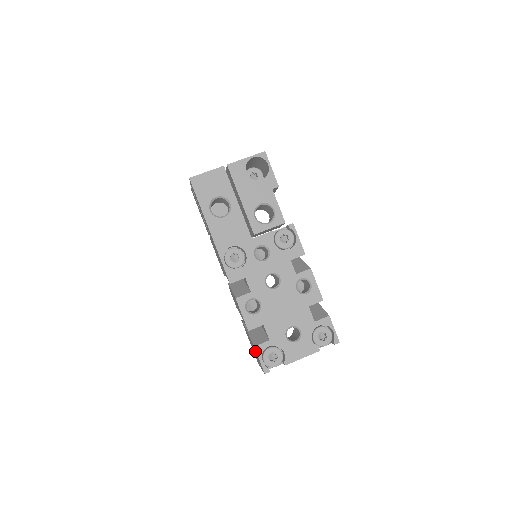
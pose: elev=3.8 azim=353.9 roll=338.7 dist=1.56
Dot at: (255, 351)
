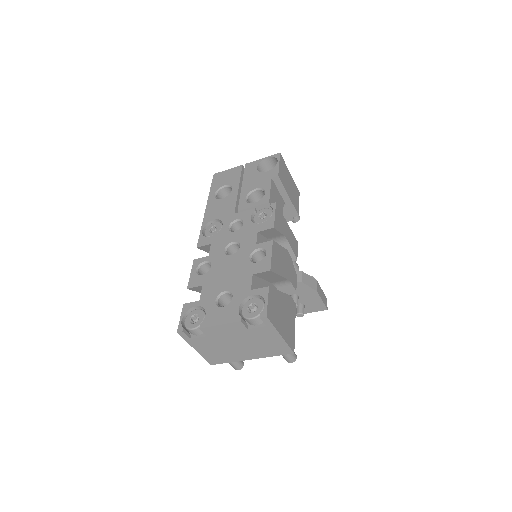
Dot at: occluded
